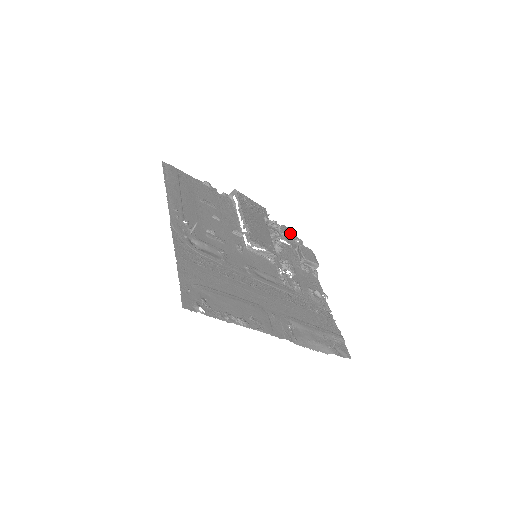
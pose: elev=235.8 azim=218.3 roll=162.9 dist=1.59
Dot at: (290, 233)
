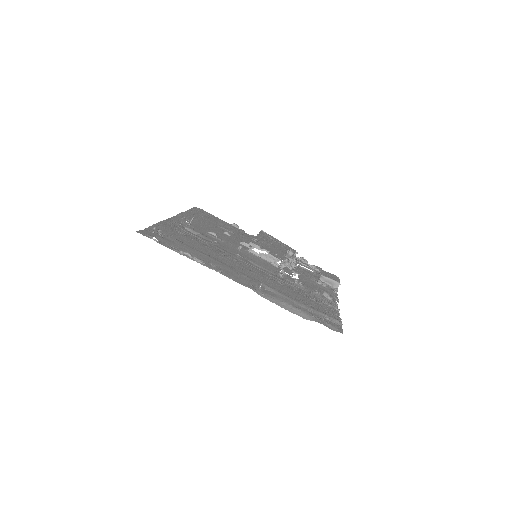
Dot at: occluded
